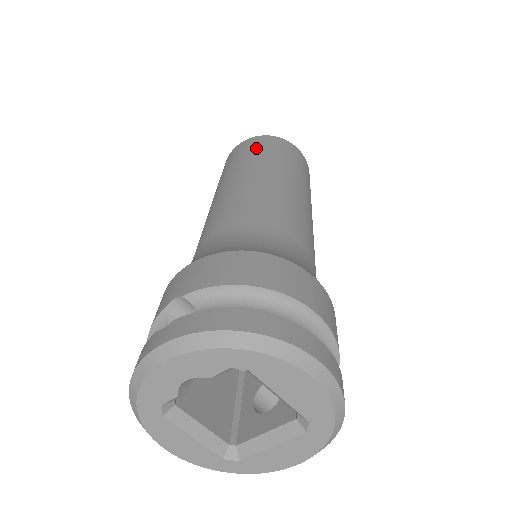
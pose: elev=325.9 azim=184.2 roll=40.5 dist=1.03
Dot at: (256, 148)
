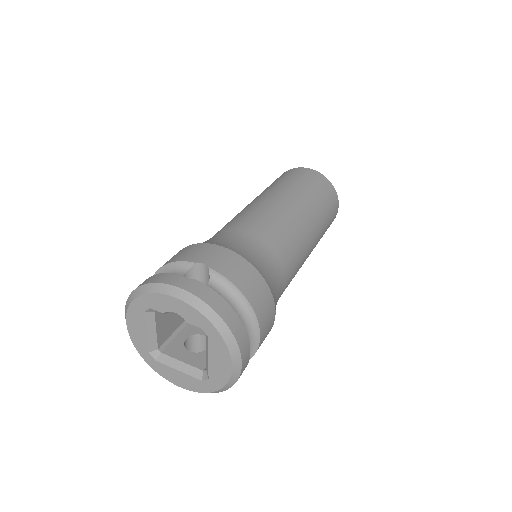
Dot at: (317, 187)
